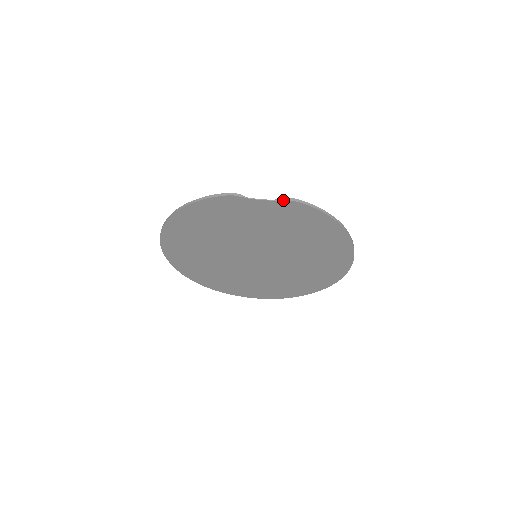
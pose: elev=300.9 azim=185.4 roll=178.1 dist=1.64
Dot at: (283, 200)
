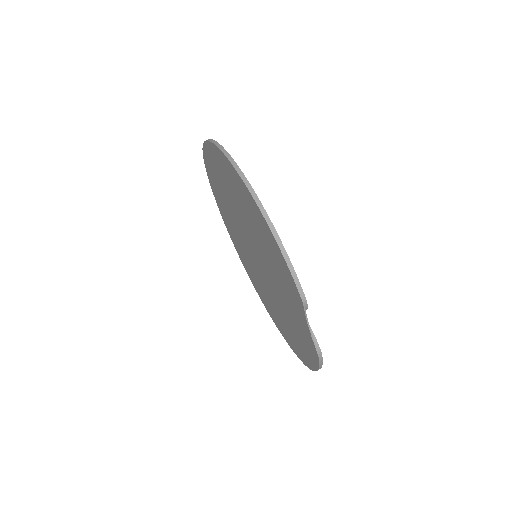
Dot at: (316, 348)
